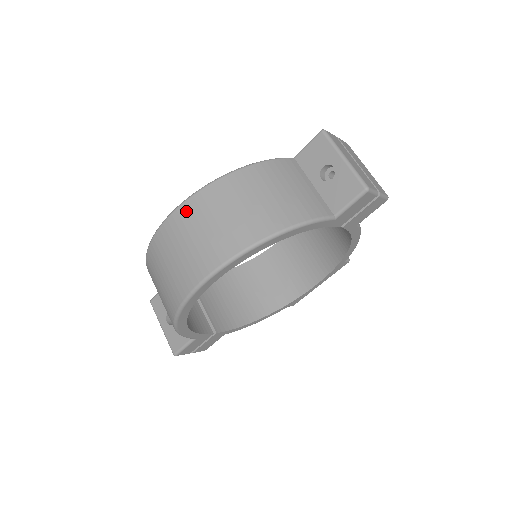
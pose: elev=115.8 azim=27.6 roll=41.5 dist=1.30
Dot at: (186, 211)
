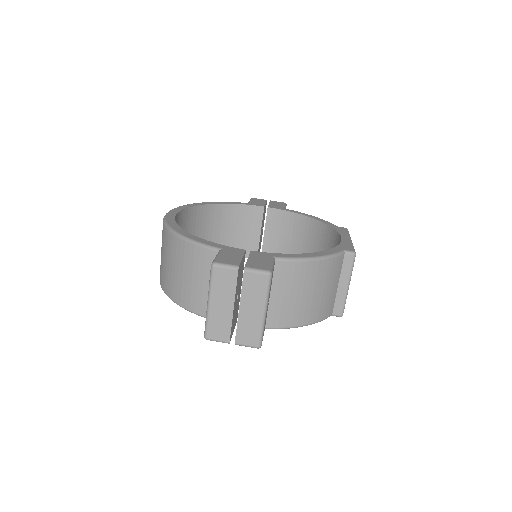
Dot at: occluded
